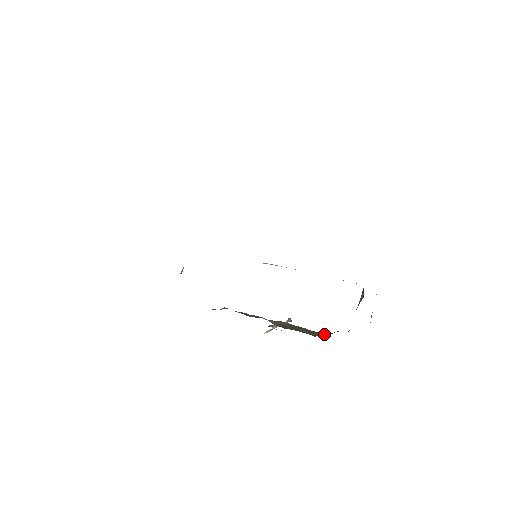
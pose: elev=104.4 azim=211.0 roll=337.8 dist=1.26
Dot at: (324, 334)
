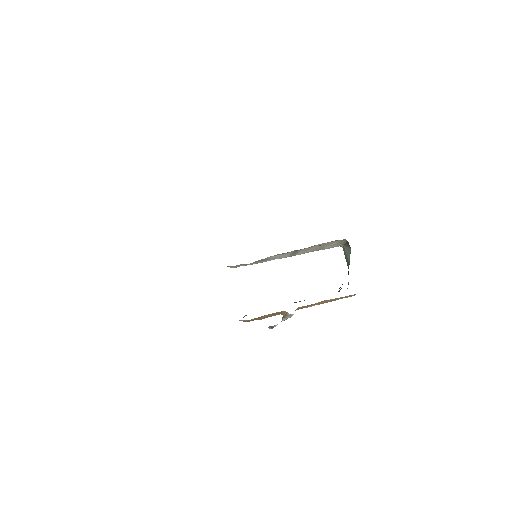
Dot at: occluded
